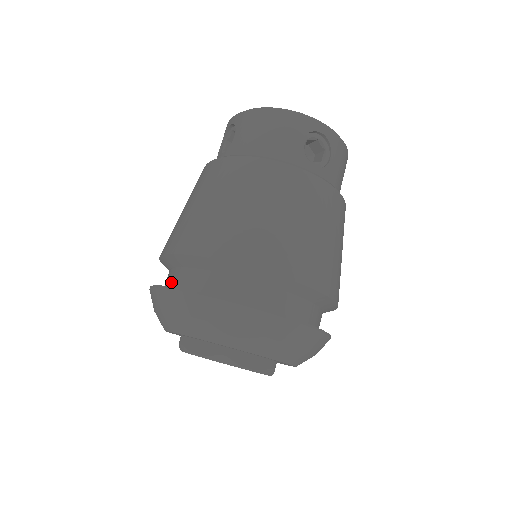
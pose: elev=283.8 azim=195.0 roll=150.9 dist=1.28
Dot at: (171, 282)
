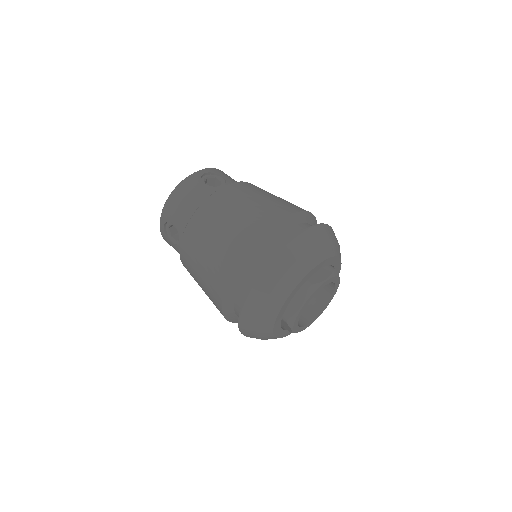
Dot at: occluded
